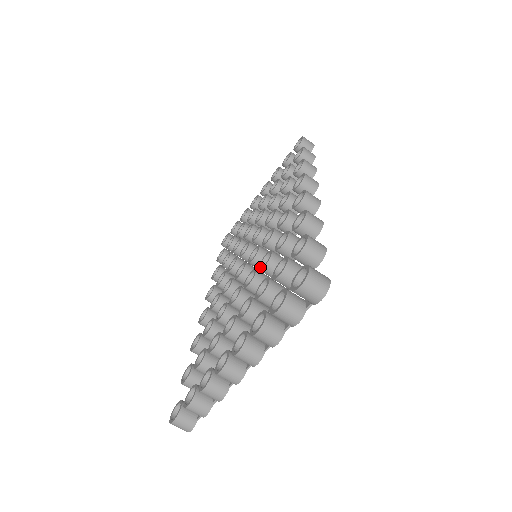
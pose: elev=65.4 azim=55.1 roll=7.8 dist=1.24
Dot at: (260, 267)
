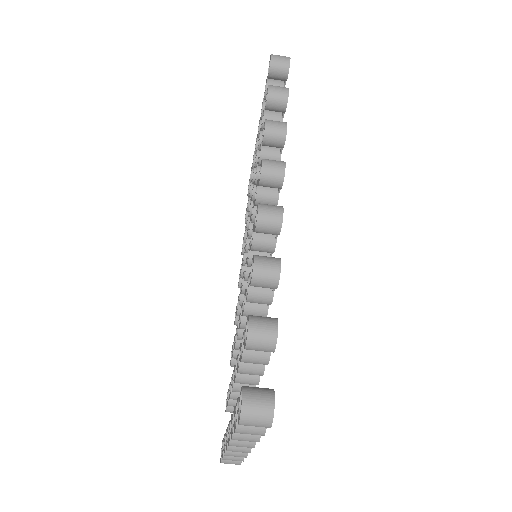
Dot at: (242, 310)
